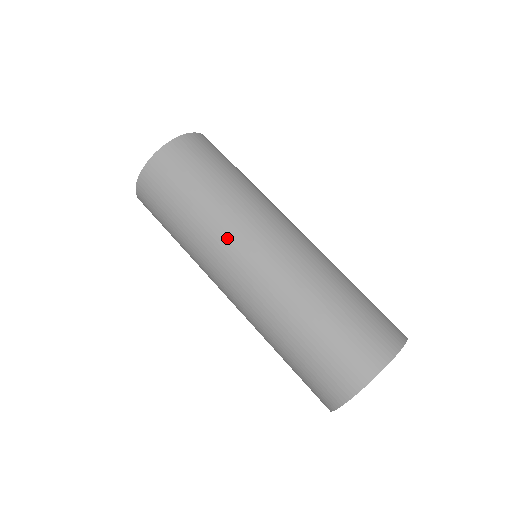
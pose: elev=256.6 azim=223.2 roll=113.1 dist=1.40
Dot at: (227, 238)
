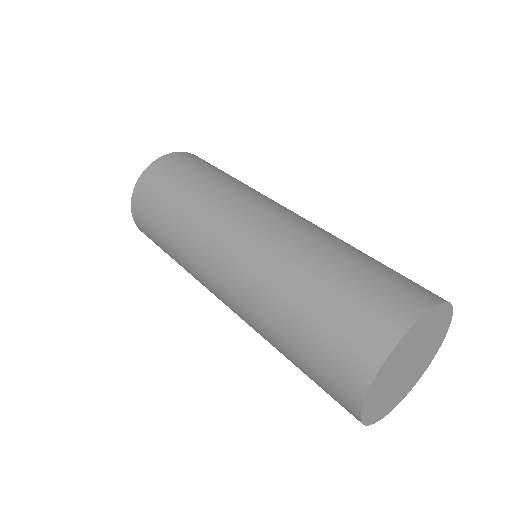
Dot at: (197, 258)
